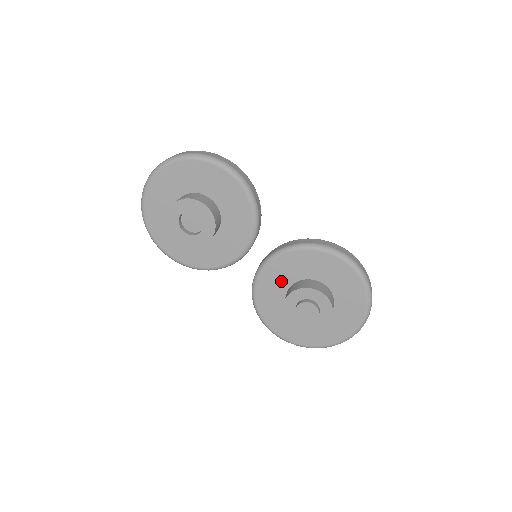
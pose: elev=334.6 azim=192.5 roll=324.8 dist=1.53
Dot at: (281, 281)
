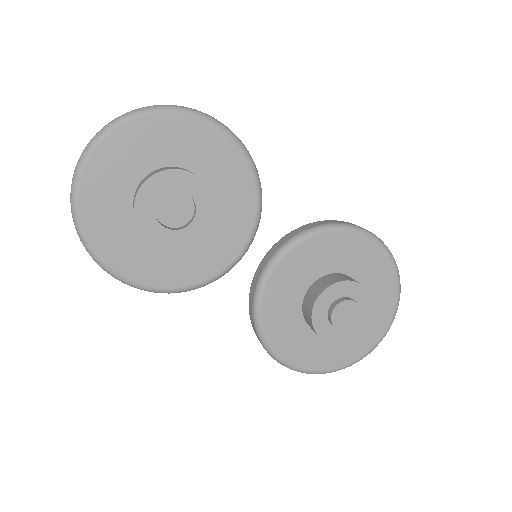
Dot at: (296, 284)
